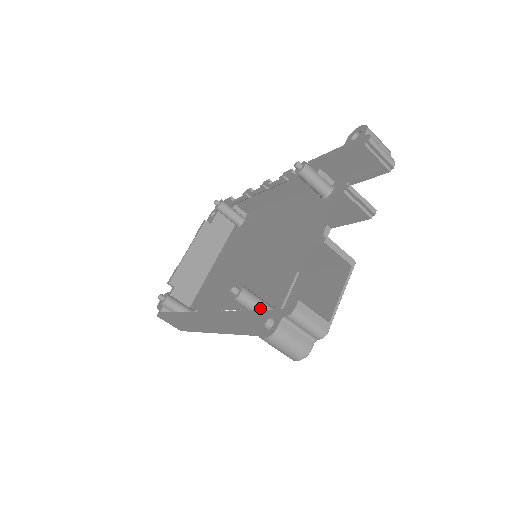
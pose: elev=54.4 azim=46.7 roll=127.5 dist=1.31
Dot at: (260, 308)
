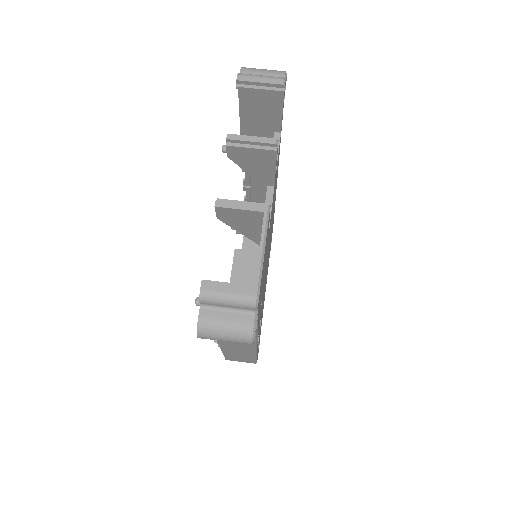
Dot at: occluded
